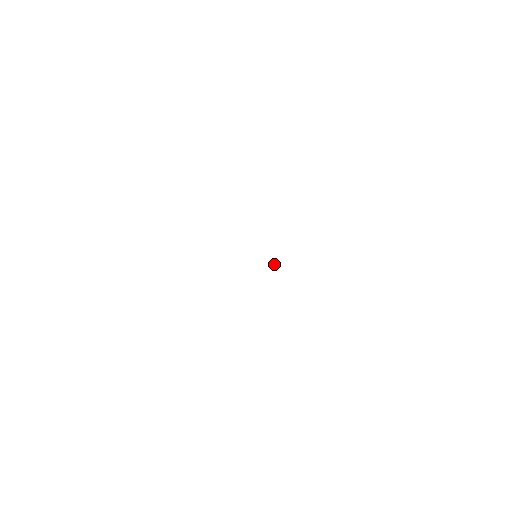
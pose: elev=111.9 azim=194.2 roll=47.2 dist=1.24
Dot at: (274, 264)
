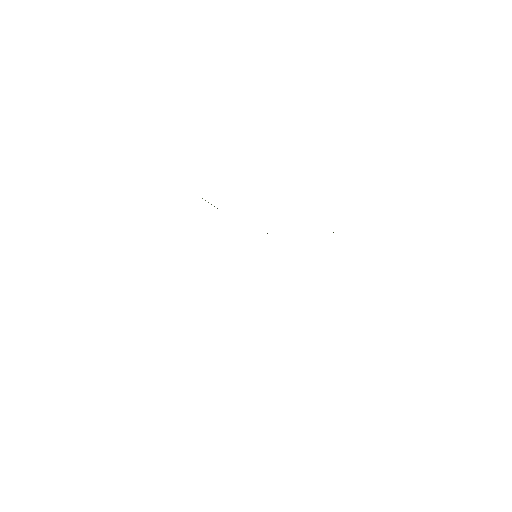
Dot at: occluded
